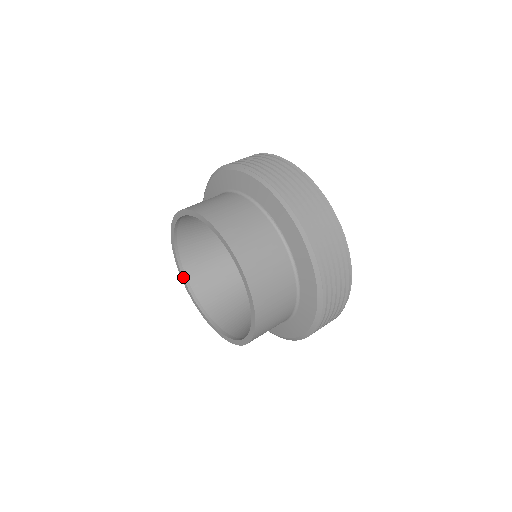
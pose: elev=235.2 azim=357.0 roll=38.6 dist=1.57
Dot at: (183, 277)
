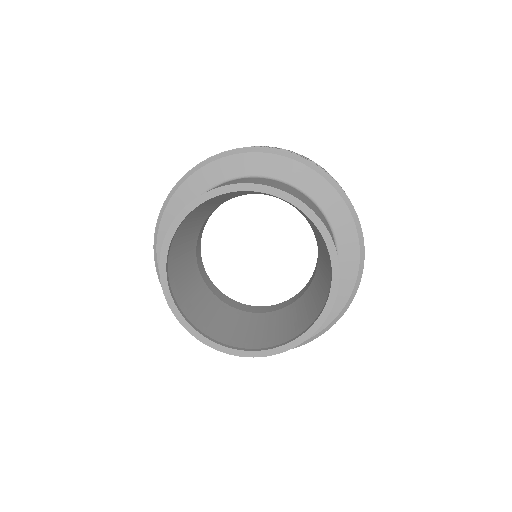
Dot at: (250, 351)
